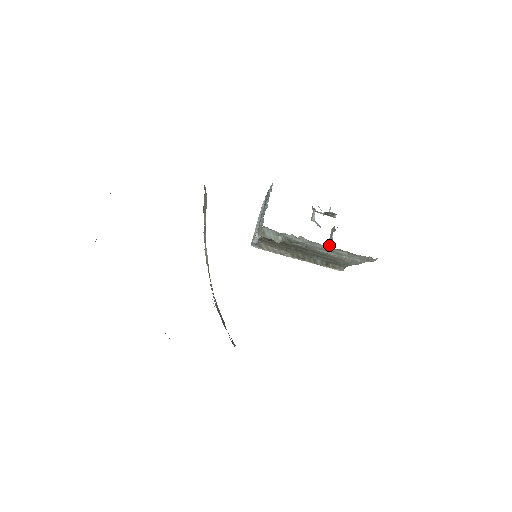
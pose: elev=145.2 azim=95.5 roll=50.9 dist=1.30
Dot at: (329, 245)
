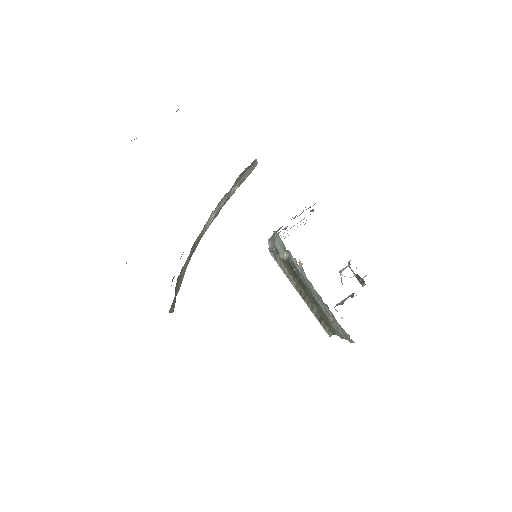
Dot at: (337, 305)
